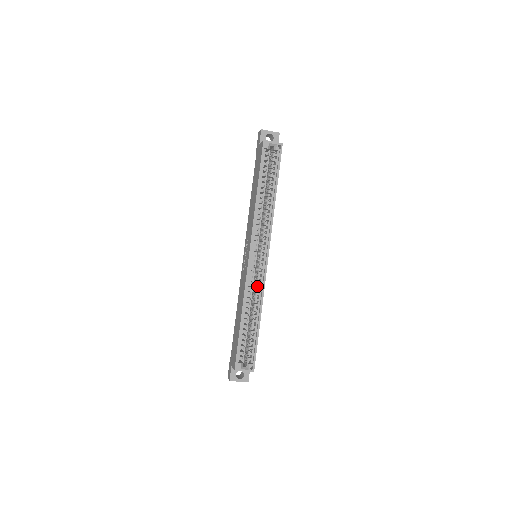
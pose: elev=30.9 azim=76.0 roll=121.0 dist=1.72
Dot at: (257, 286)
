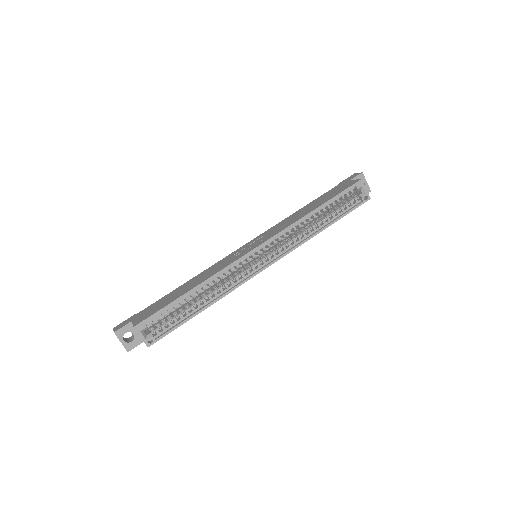
Dot at: occluded
